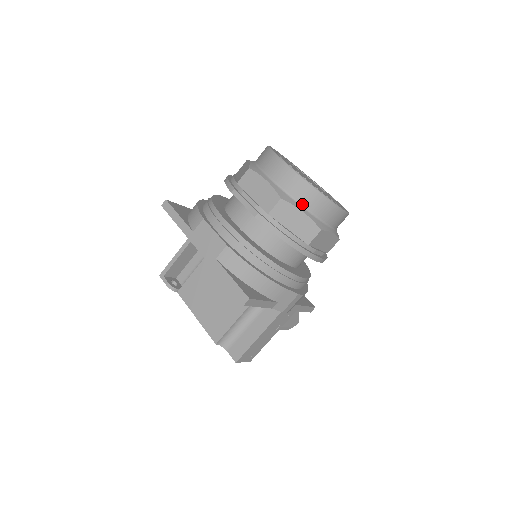
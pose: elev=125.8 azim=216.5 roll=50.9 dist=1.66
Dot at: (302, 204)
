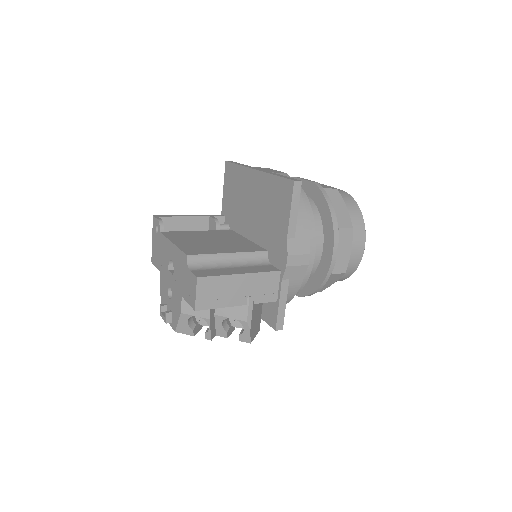
Dot at: occluded
